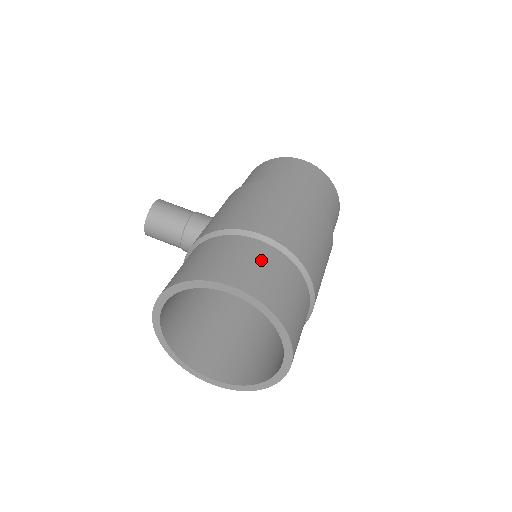
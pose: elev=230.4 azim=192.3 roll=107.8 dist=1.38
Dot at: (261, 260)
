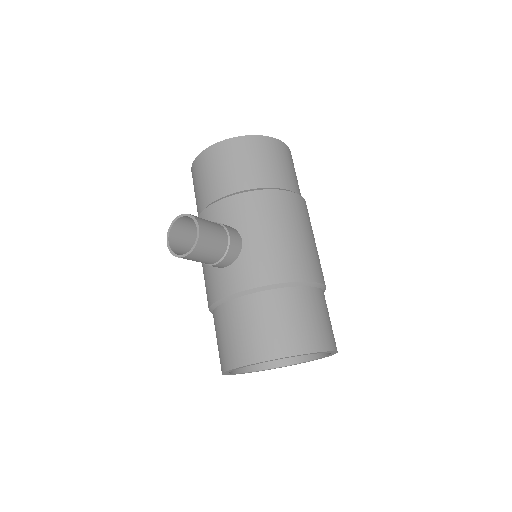
Dot at: (326, 311)
